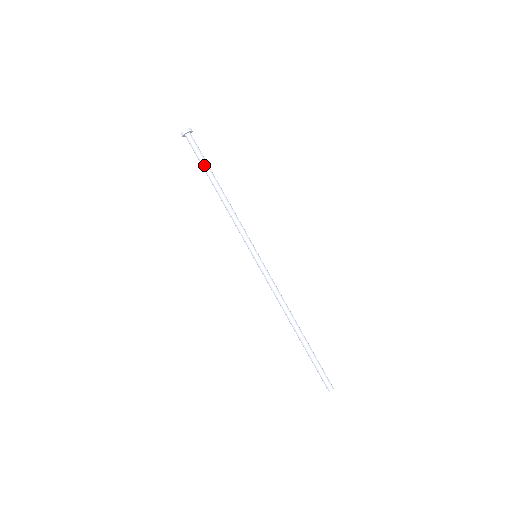
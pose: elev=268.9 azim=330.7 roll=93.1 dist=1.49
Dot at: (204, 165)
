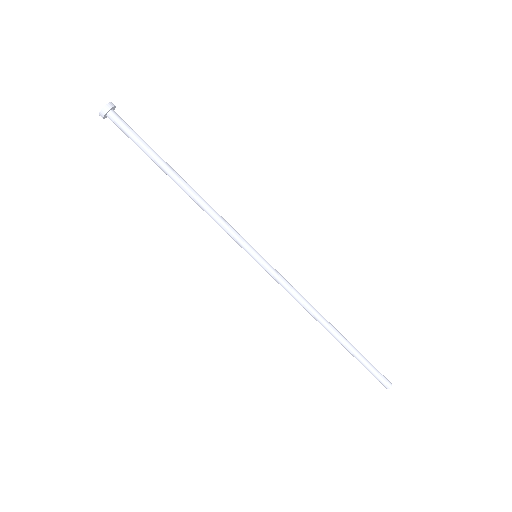
Dot at: (149, 152)
